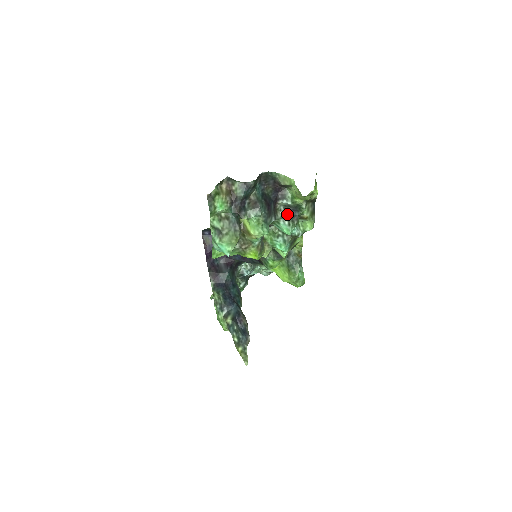
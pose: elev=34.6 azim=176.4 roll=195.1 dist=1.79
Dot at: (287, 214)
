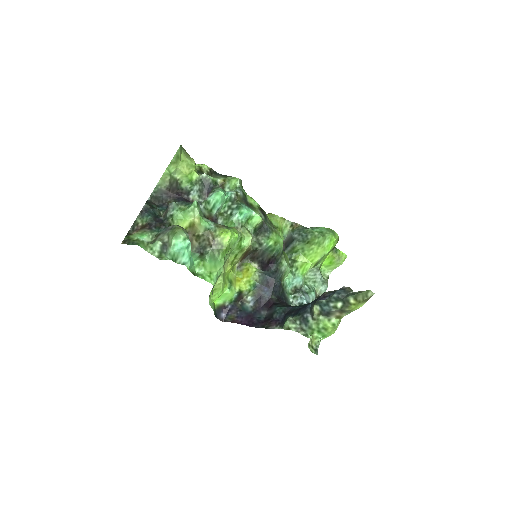
Dot at: occluded
